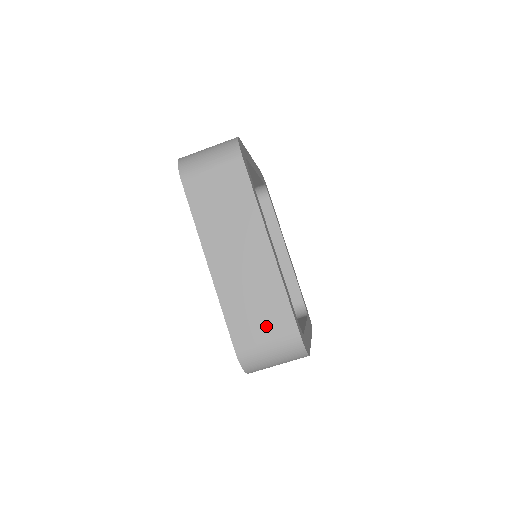
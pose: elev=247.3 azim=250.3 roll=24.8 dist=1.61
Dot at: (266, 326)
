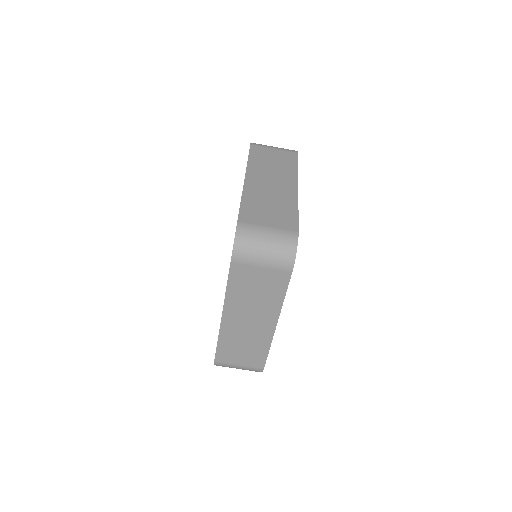
Dot at: (244, 359)
